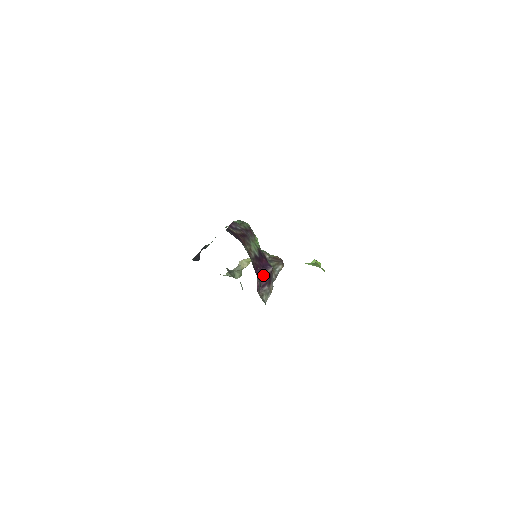
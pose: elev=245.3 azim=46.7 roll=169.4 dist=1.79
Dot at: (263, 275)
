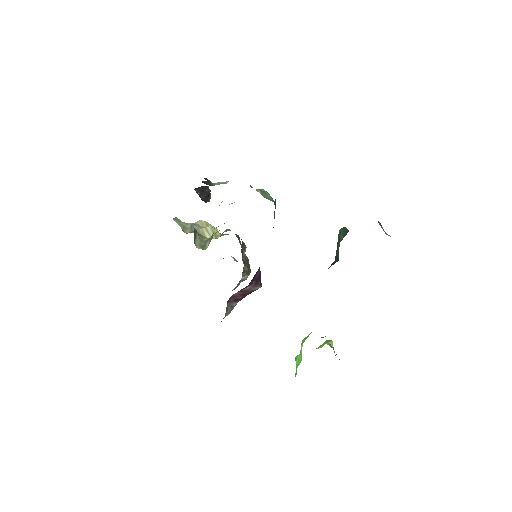
Dot at: (248, 288)
